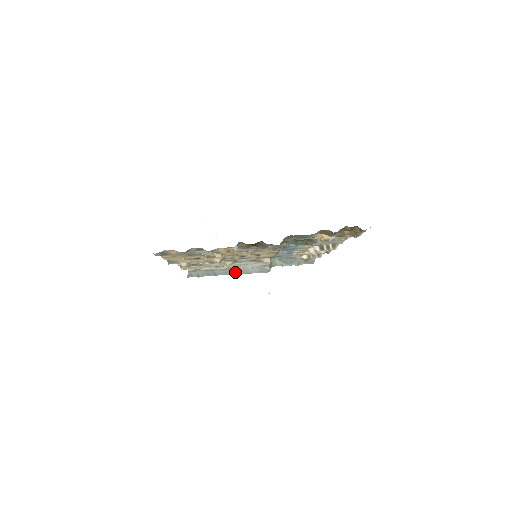
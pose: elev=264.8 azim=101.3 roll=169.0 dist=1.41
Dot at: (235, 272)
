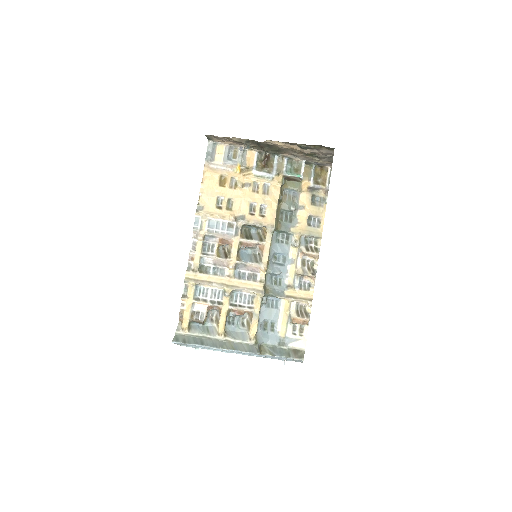
Dot at: (223, 346)
